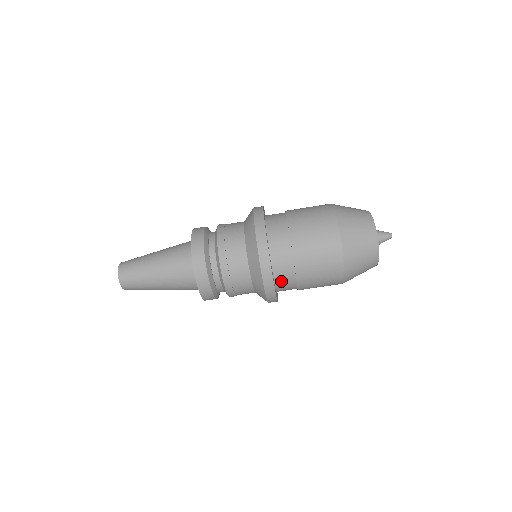
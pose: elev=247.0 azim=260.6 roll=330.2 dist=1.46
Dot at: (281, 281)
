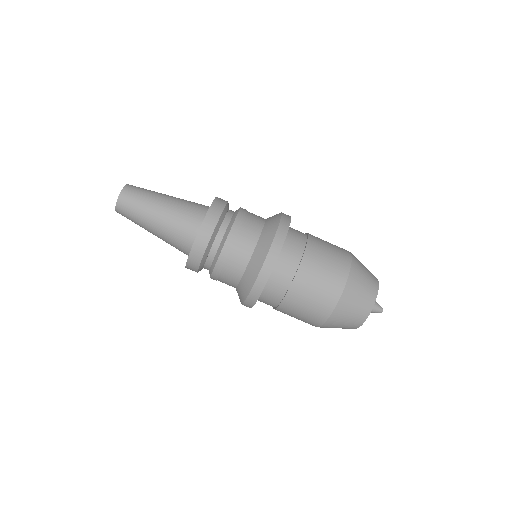
Dot at: (283, 261)
